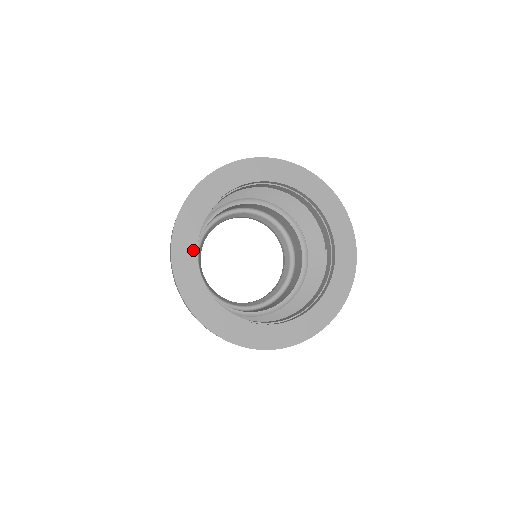
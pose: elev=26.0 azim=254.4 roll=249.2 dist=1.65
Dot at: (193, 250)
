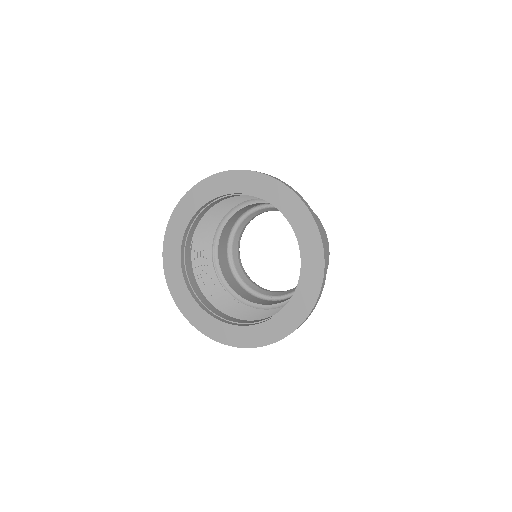
Dot at: (178, 259)
